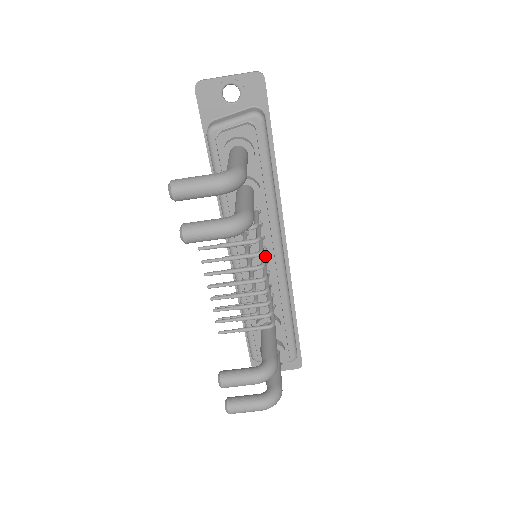
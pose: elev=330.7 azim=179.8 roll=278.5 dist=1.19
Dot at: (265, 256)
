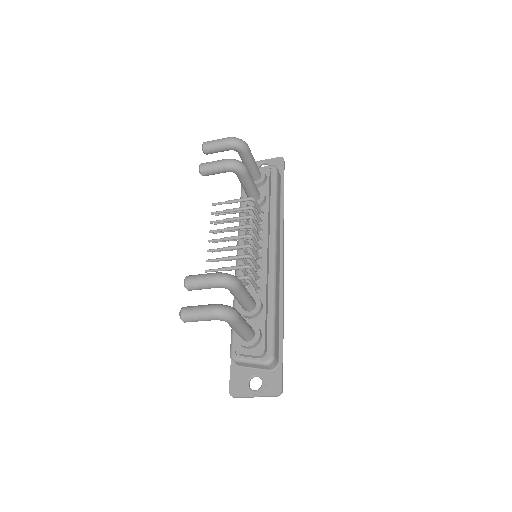
Dot at: (261, 245)
